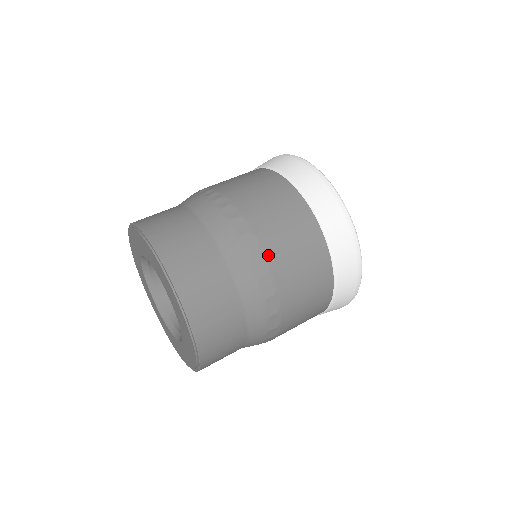
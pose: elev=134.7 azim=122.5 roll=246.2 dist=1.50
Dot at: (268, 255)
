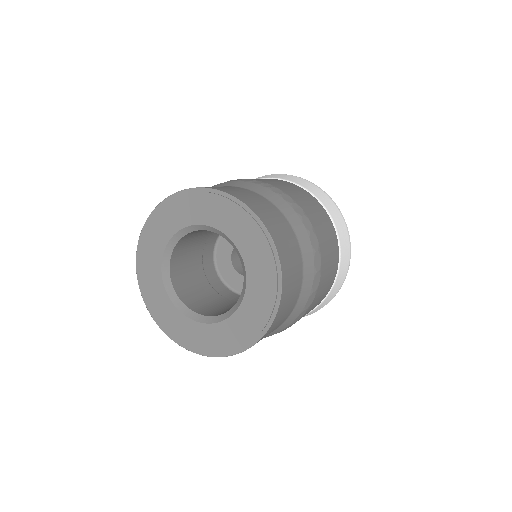
Dot at: (322, 255)
